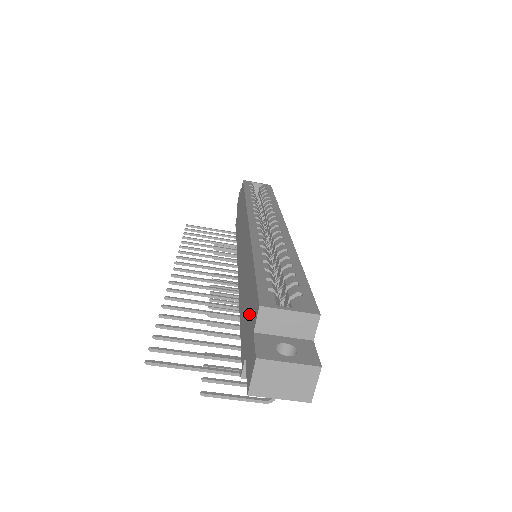
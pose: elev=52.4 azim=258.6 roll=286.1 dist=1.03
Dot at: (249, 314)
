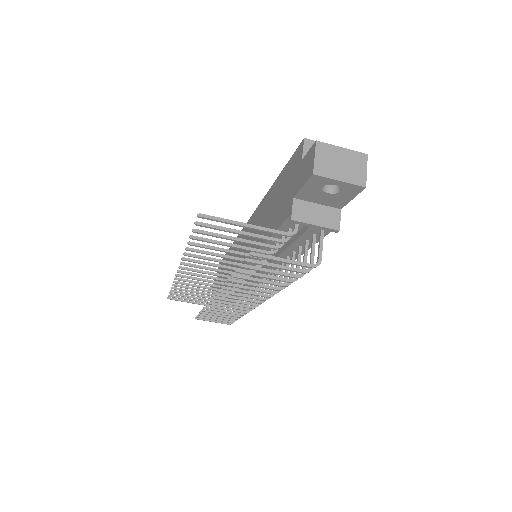
Dot at: (286, 186)
